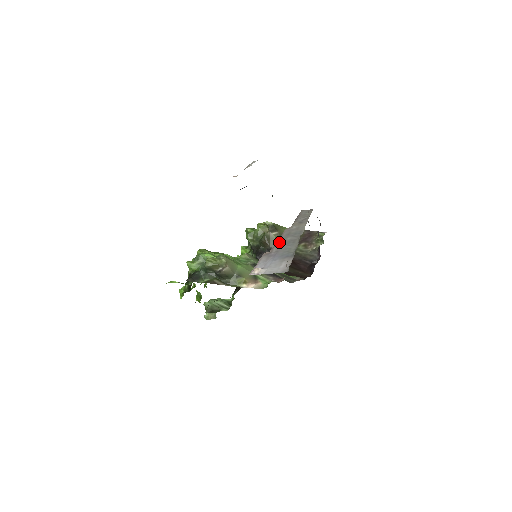
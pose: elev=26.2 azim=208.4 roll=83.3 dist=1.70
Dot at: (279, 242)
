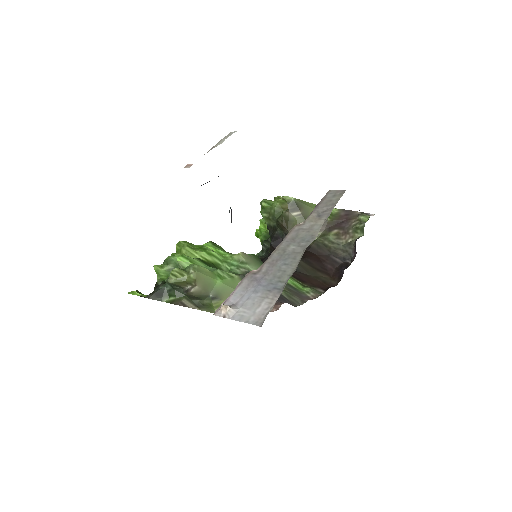
Dot at: (276, 253)
